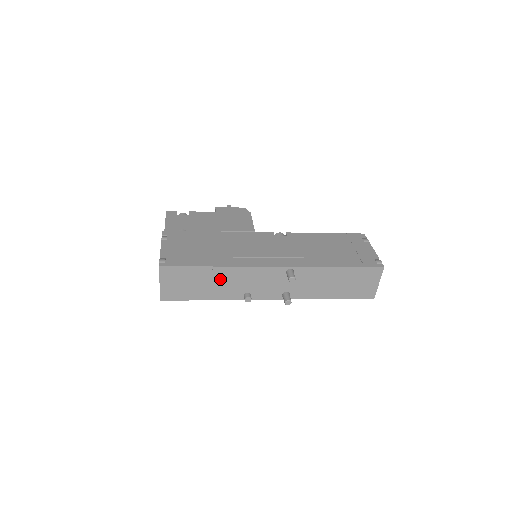
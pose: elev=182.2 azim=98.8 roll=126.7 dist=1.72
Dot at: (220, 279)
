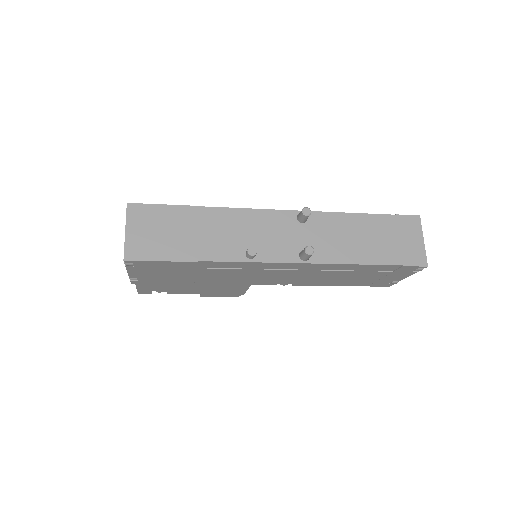
Dot at: (210, 226)
